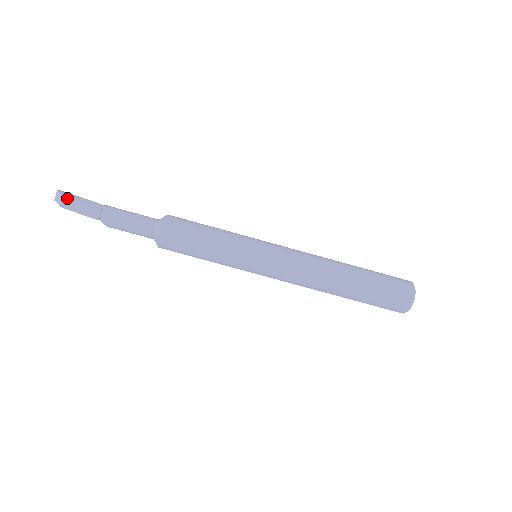
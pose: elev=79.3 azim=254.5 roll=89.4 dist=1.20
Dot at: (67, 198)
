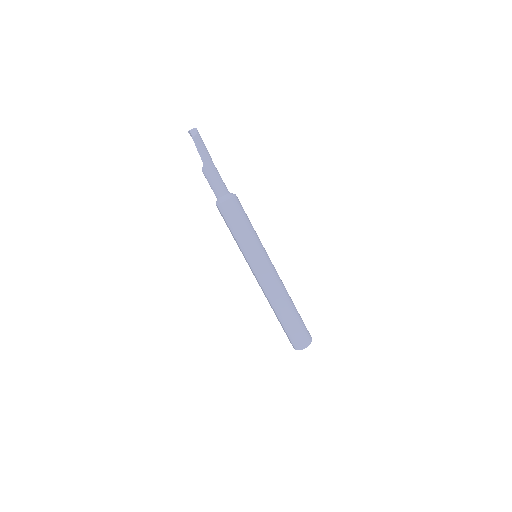
Dot at: (199, 137)
